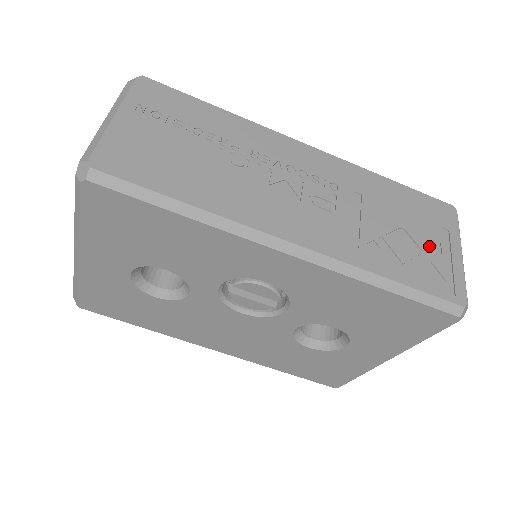
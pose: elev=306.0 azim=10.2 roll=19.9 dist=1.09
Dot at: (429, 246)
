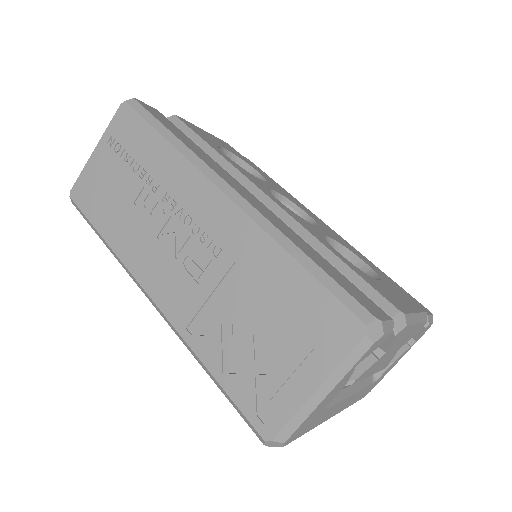
Dot at: (277, 359)
